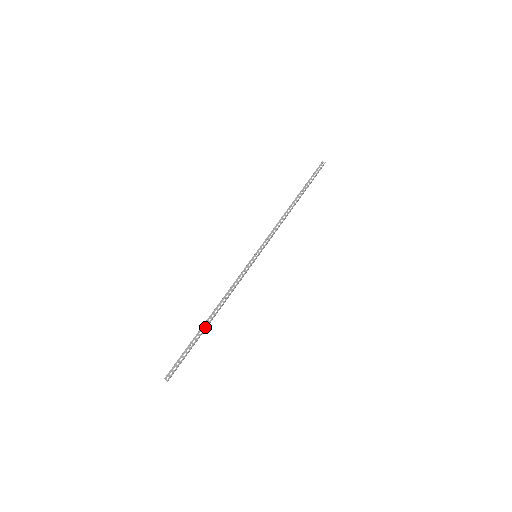
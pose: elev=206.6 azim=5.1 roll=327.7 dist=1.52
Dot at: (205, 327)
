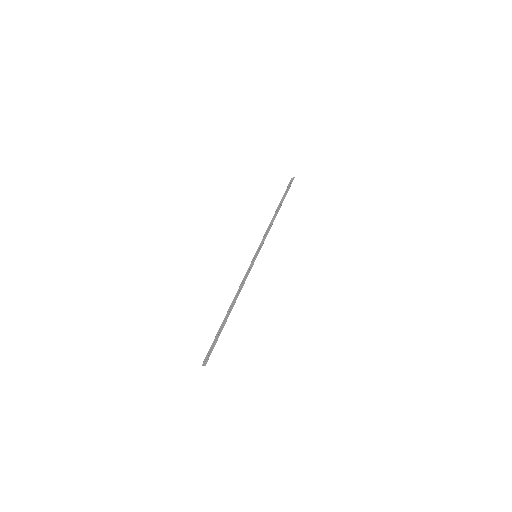
Dot at: (227, 318)
